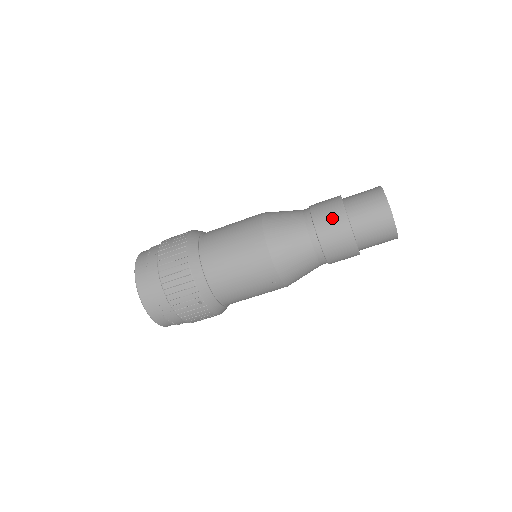
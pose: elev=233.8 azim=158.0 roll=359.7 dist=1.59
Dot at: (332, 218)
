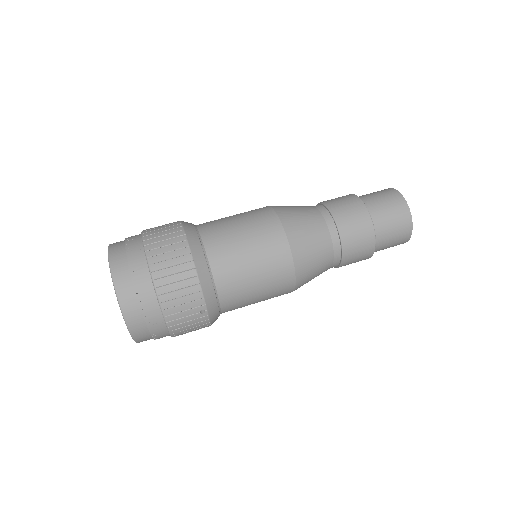
Dot at: (355, 218)
